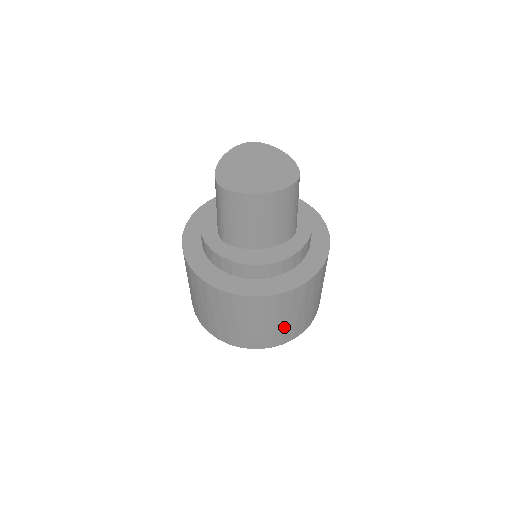
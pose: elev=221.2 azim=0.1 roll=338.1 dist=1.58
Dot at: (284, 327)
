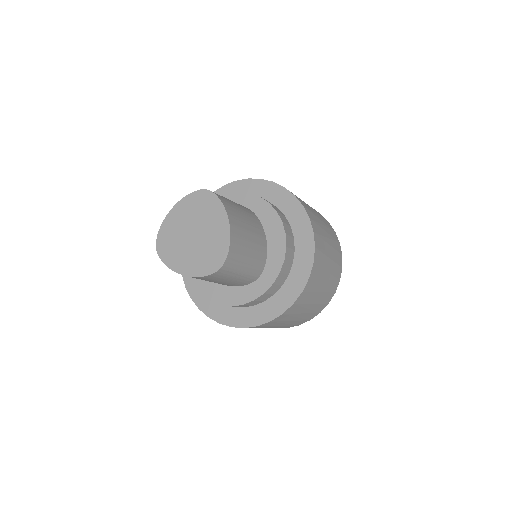
Dot at: occluded
